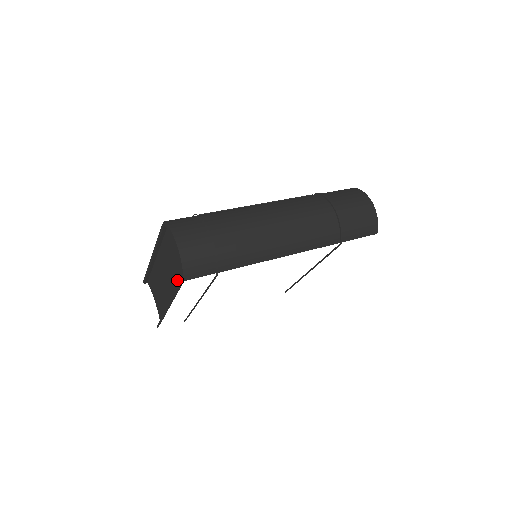
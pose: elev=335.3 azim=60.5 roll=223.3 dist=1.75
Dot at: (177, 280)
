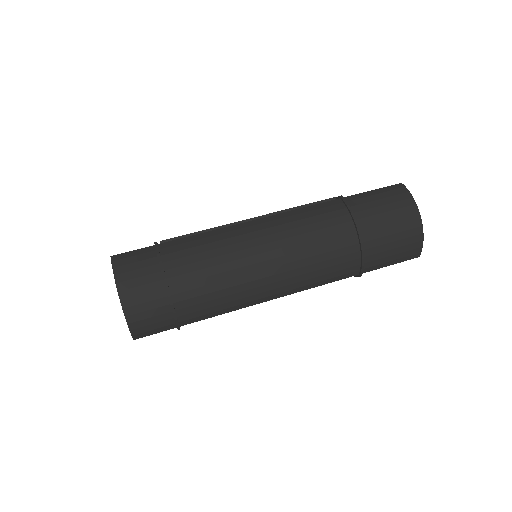
Dot at: occluded
